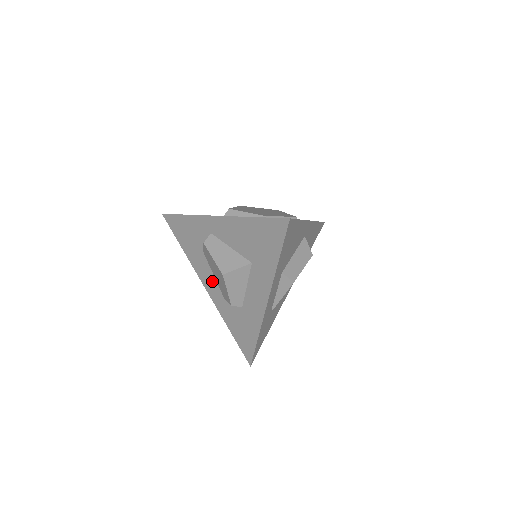
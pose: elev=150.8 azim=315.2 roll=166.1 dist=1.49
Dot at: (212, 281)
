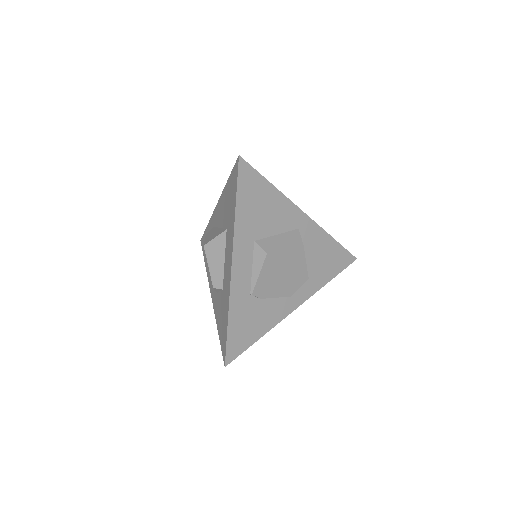
Dot at: occluded
